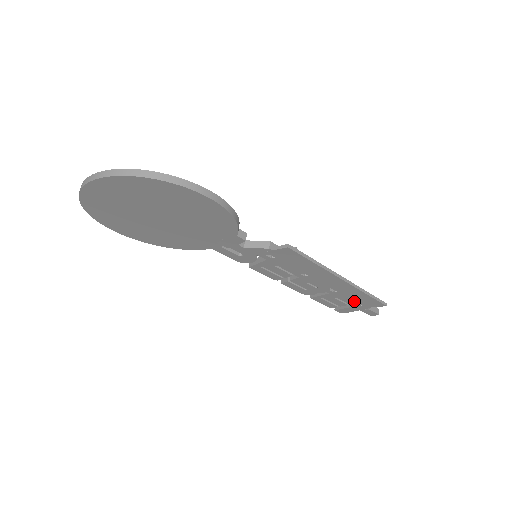
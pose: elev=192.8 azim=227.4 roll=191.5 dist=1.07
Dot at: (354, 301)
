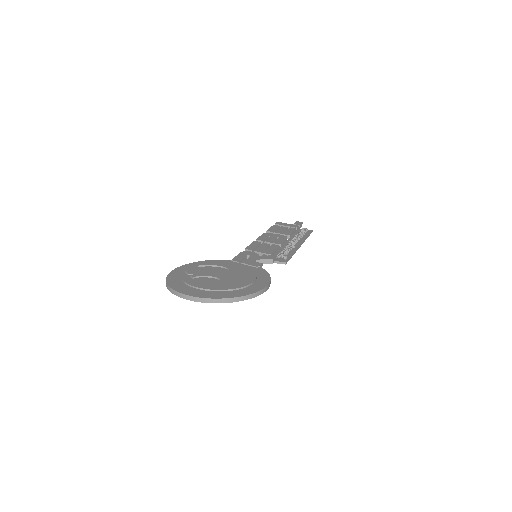
Dot at: occluded
